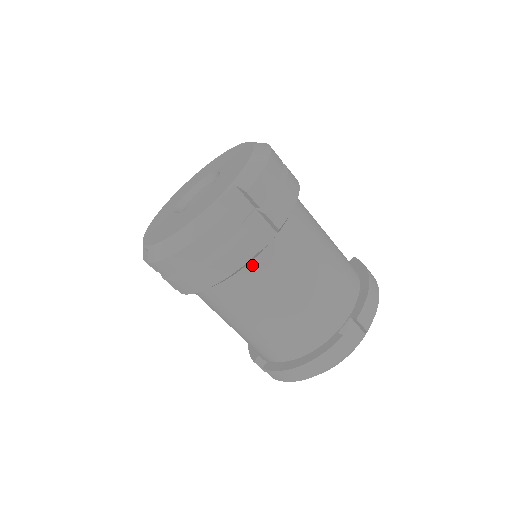
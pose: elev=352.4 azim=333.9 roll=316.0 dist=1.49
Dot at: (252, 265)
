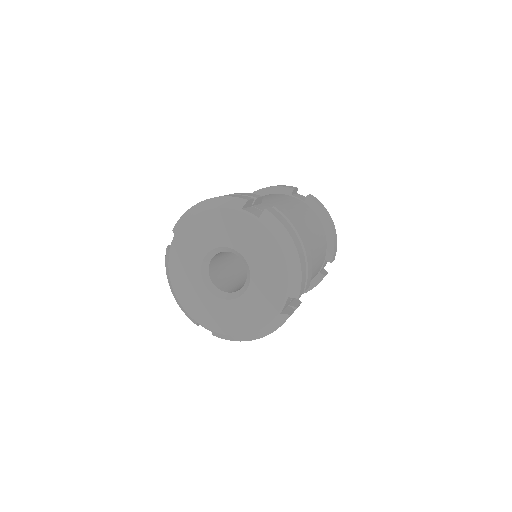
Dot at: occluded
